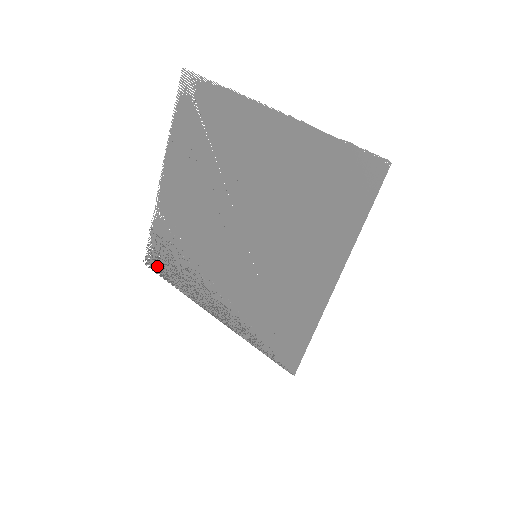
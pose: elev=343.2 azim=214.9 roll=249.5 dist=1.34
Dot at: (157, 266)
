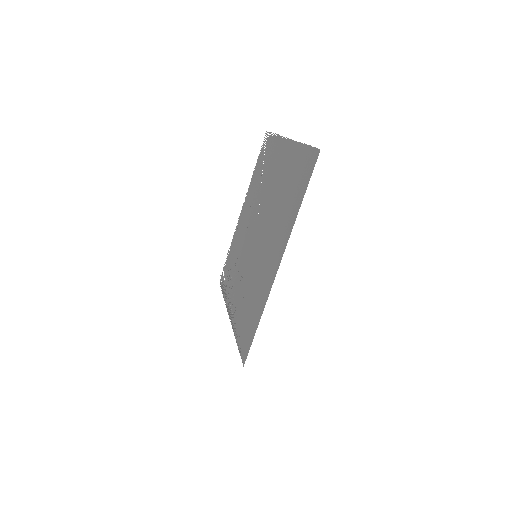
Dot at: (222, 281)
